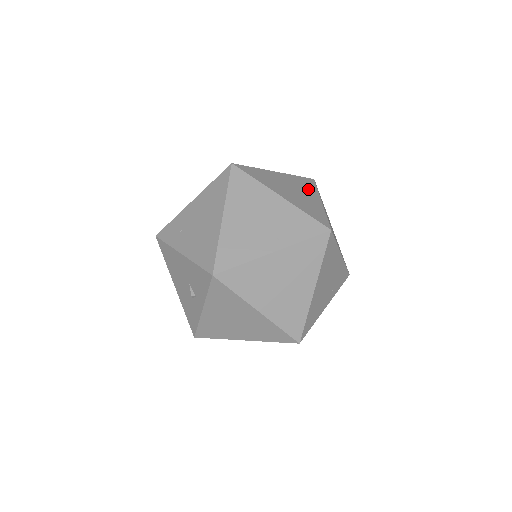
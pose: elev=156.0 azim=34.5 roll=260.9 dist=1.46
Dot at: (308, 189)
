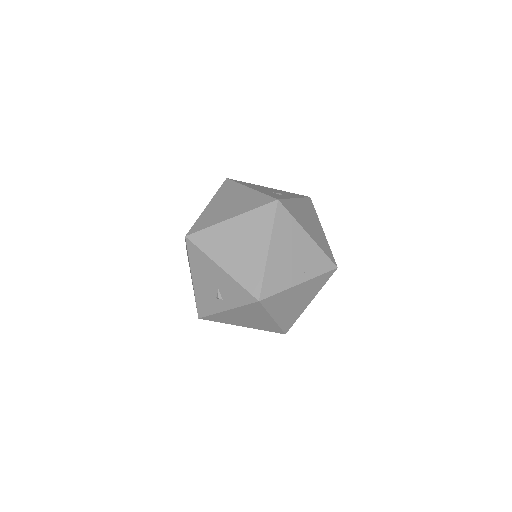
Dot at: (314, 215)
